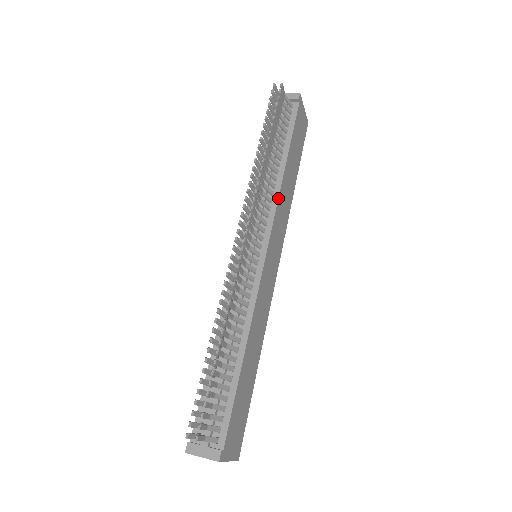
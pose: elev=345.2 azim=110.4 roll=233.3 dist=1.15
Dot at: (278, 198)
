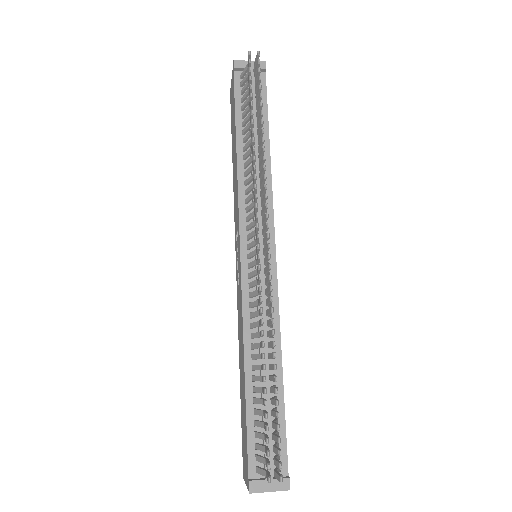
Dot at: occluded
